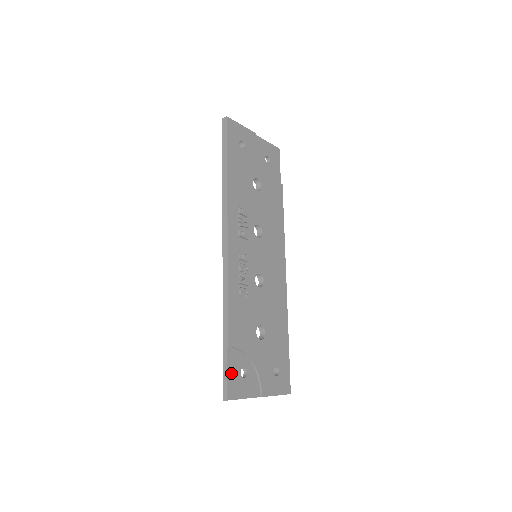
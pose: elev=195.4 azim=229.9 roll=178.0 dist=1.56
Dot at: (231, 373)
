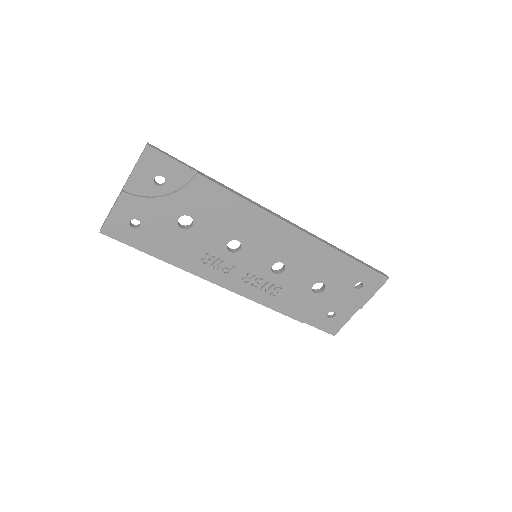
Dot at: (322, 326)
